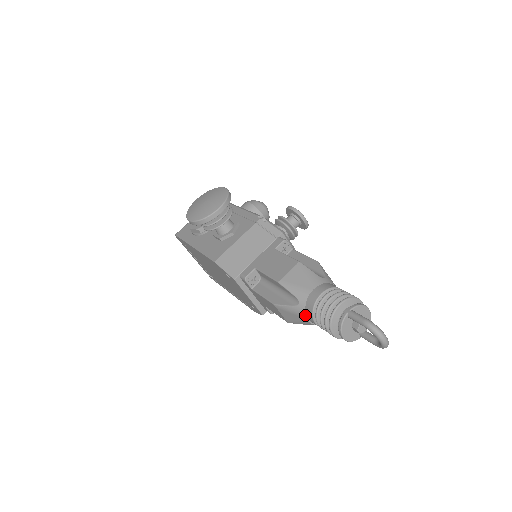
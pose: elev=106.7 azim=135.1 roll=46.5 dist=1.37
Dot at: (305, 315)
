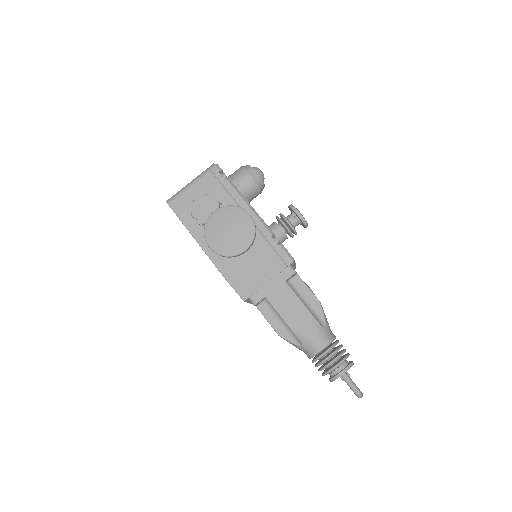
Dot at: (303, 351)
